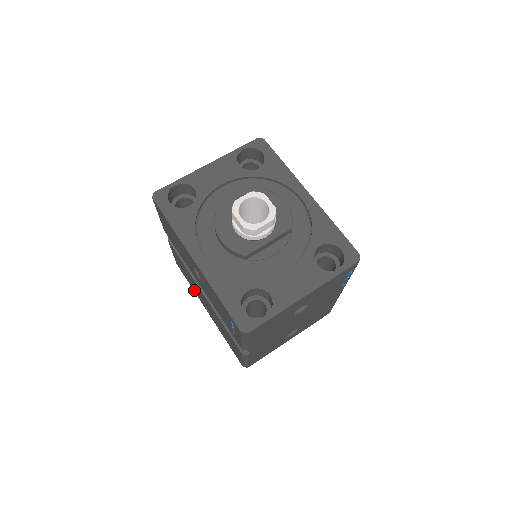
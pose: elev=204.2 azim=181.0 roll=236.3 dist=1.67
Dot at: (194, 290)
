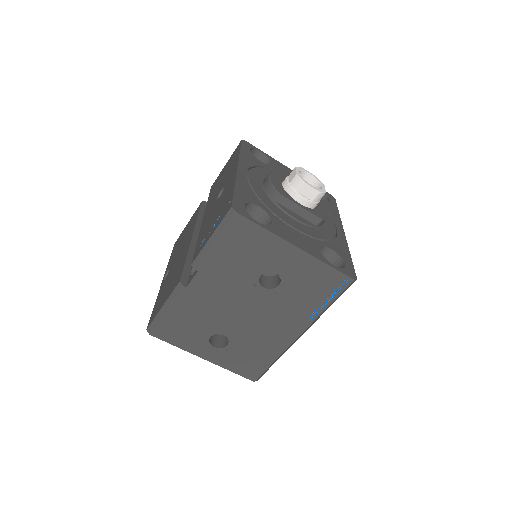
Dot at: (171, 259)
